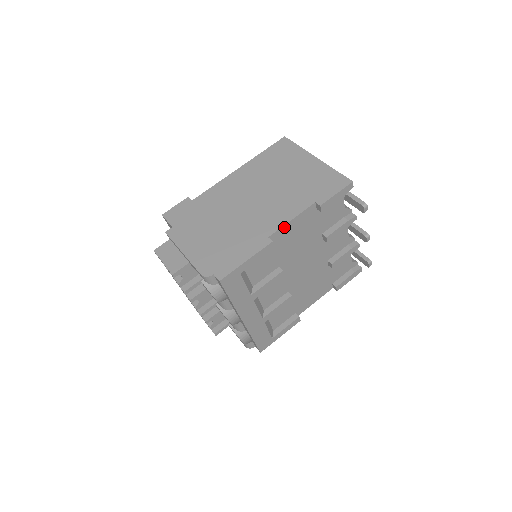
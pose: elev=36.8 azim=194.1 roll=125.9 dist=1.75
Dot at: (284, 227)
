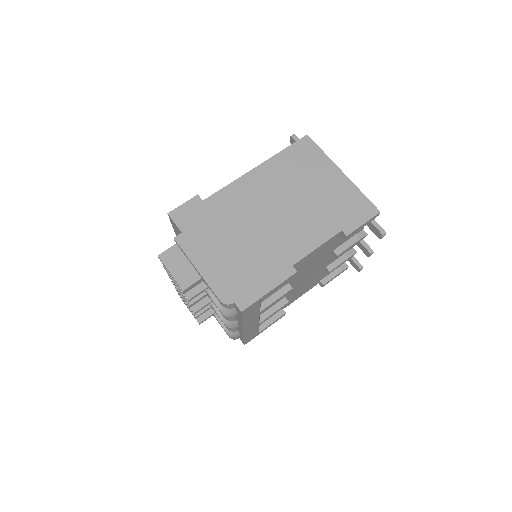
Dot at: (308, 255)
